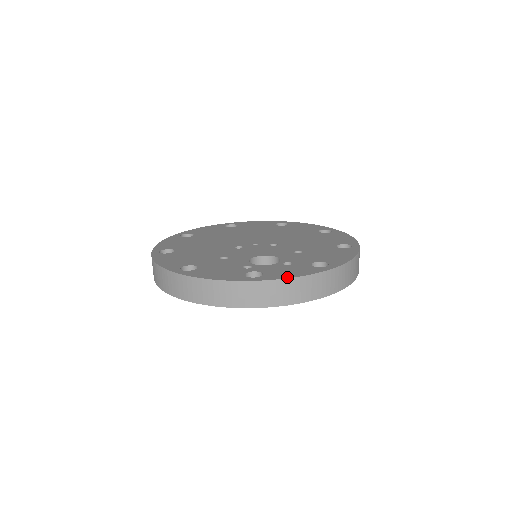
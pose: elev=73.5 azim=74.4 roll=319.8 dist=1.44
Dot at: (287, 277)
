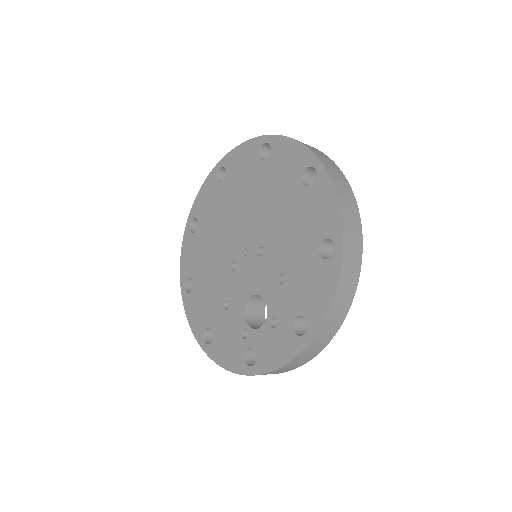
Dot at: (273, 368)
